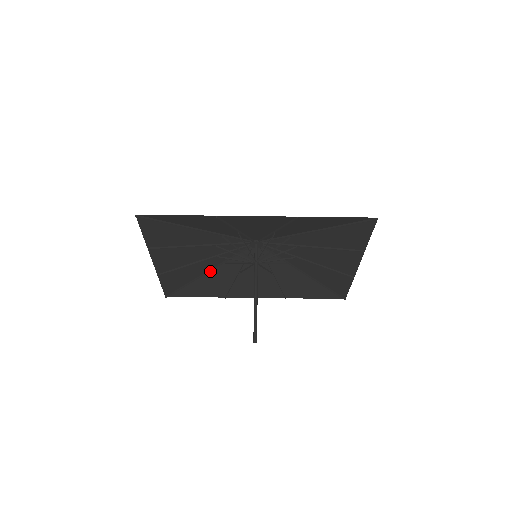
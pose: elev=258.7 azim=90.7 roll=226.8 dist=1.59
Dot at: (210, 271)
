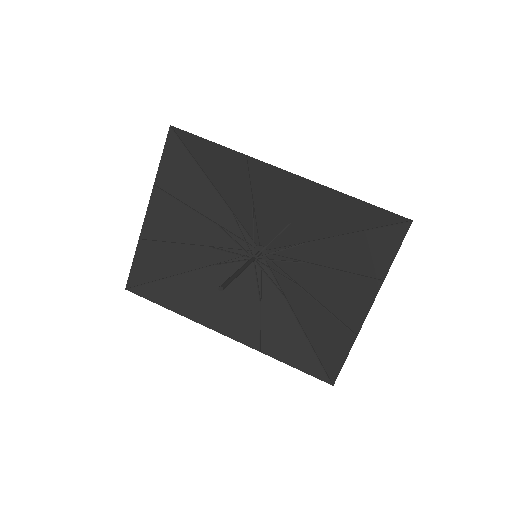
Dot at: (193, 272)
